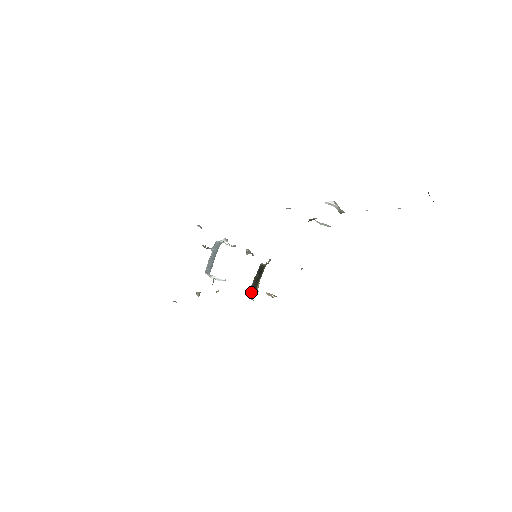
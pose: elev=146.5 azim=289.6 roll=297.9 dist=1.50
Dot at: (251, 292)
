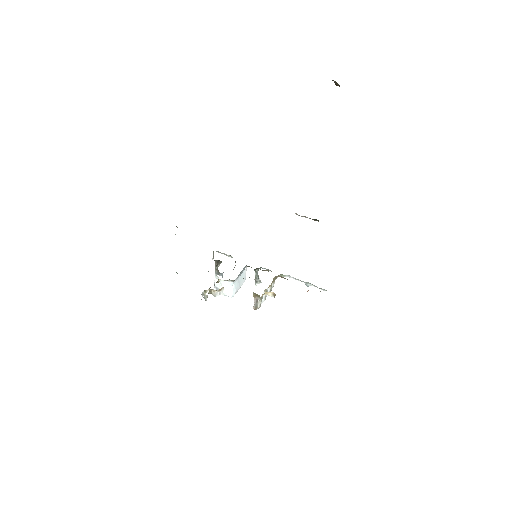
Dot at: occluded
